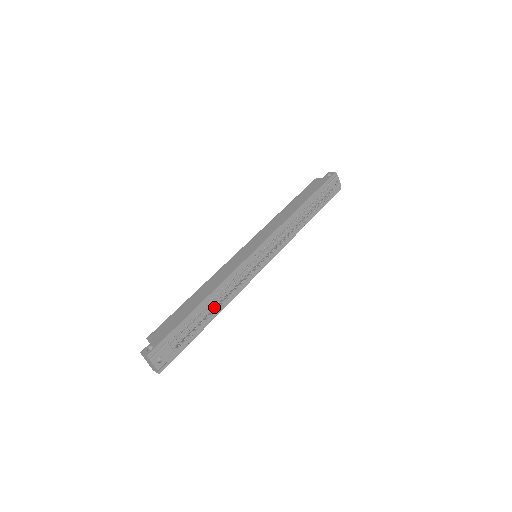
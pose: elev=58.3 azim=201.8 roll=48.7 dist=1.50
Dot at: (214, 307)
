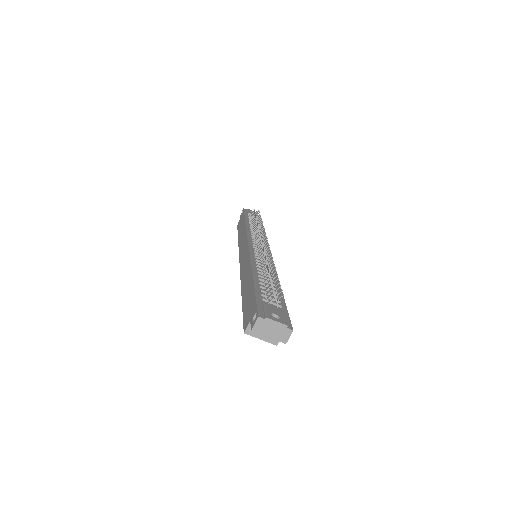
Dot at: (269, 279)
